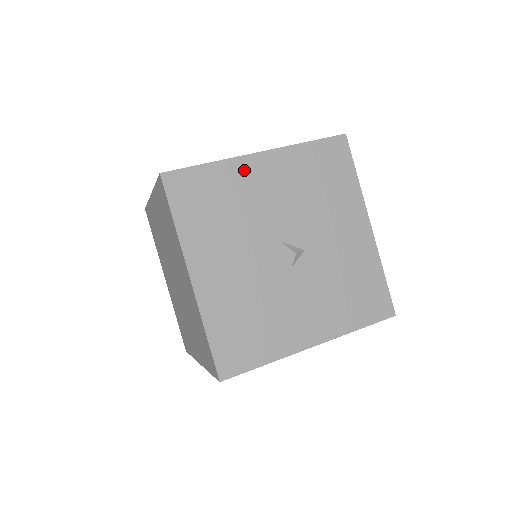
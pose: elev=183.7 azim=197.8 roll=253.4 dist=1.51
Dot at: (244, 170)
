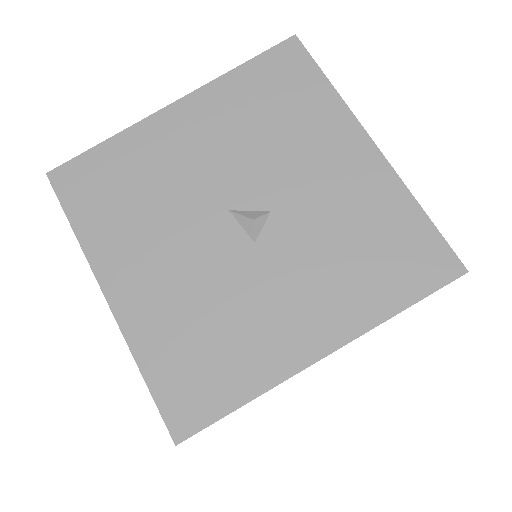
Dot at: (155, 133)
